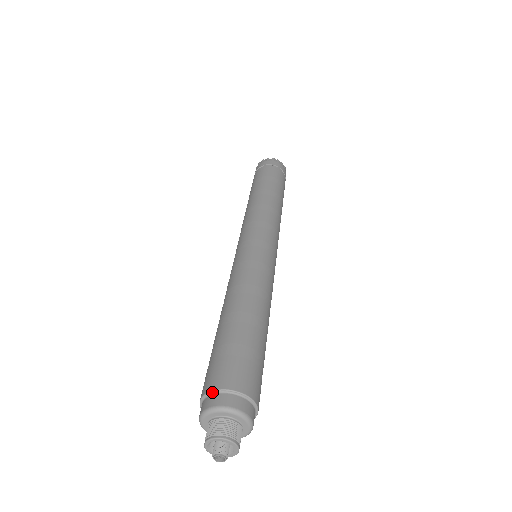
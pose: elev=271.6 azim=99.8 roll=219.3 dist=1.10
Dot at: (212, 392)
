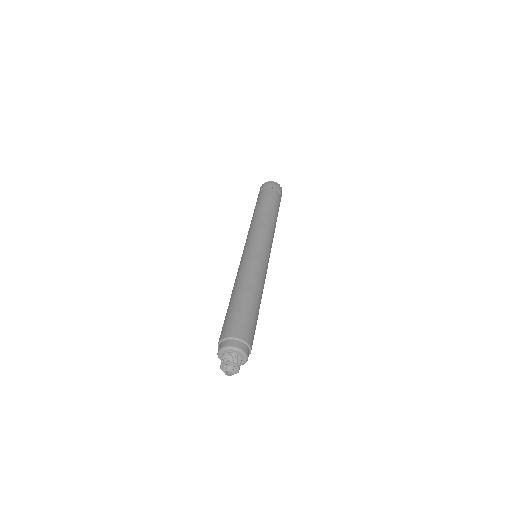
Dot at: (225, 339)
